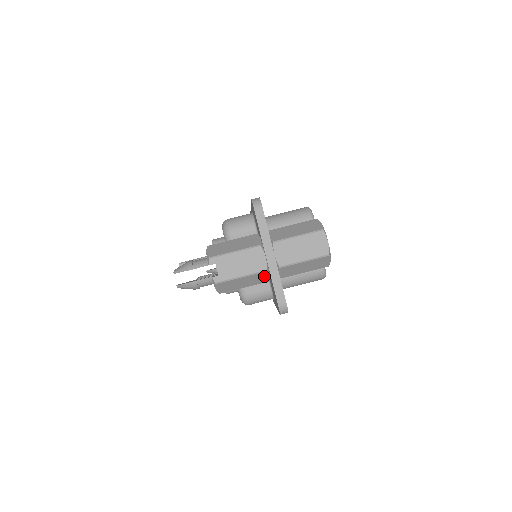
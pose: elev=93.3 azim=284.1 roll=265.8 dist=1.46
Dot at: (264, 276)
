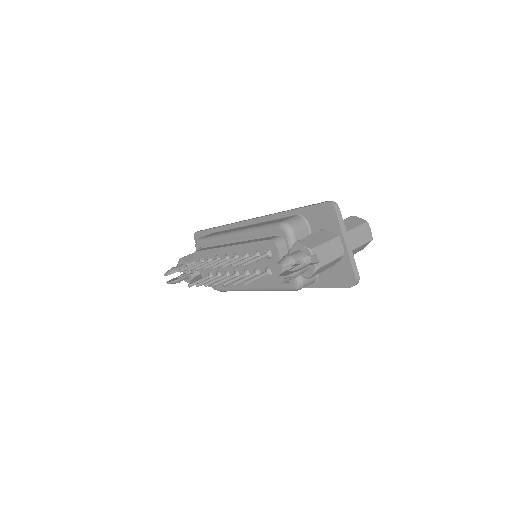
Dot at: (338, 260)
